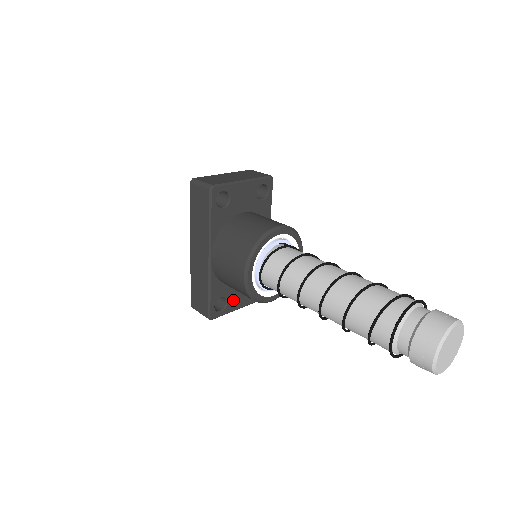
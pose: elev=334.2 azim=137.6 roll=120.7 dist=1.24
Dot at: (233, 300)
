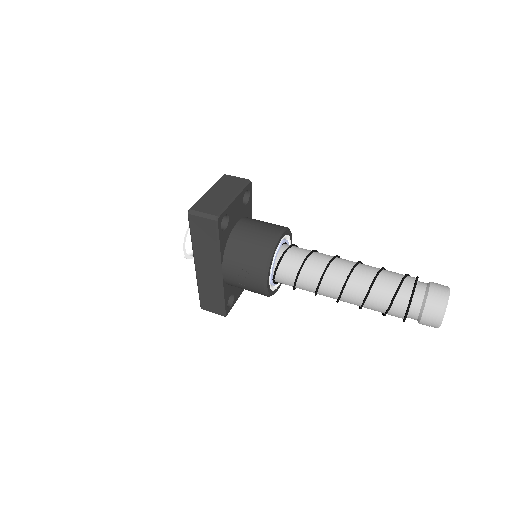
Dot at: (237, 292)
